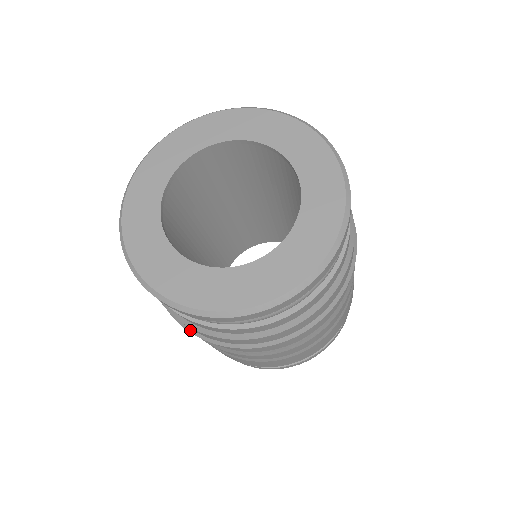
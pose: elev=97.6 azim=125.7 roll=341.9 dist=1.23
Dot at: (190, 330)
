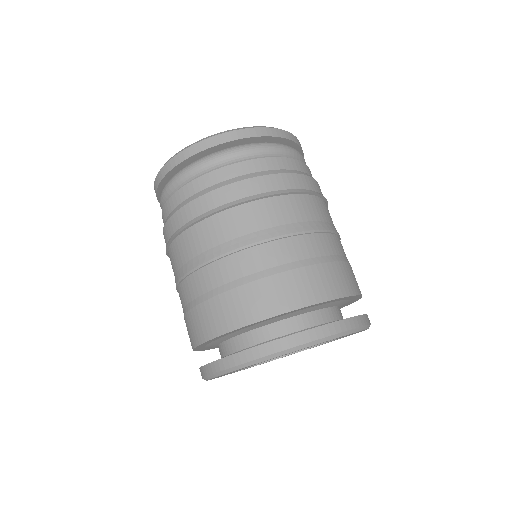
Dot at: (170, 239)
